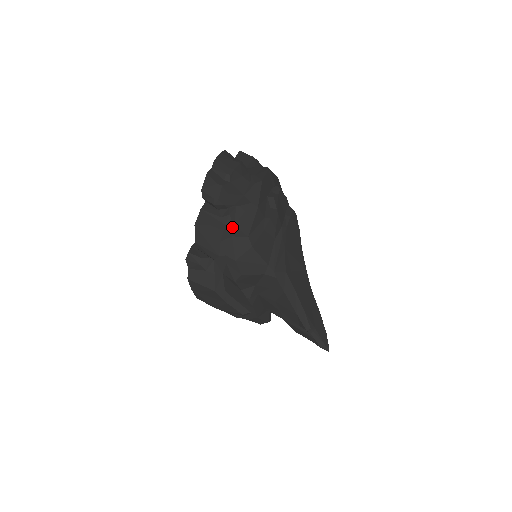
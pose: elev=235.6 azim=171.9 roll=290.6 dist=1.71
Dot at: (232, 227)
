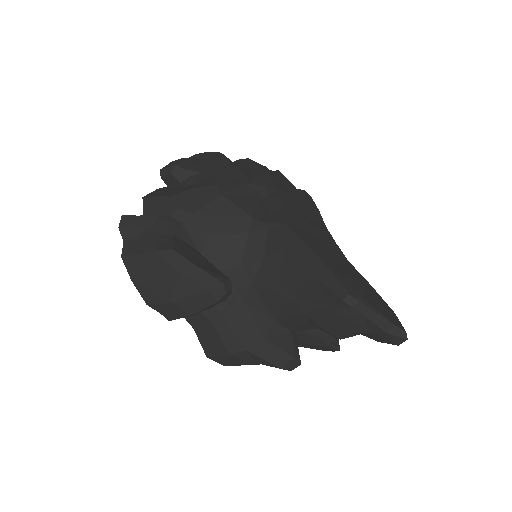
Dot at: (193, 185)
